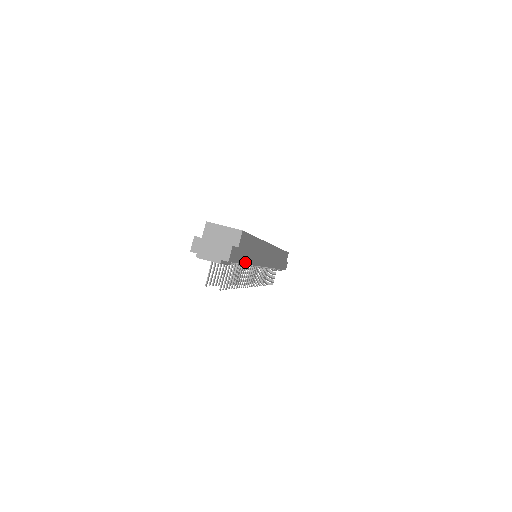
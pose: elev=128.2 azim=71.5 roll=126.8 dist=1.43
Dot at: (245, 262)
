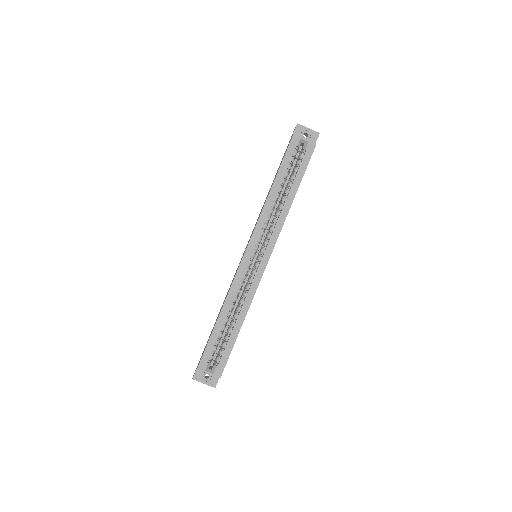
Dot at: occluded
